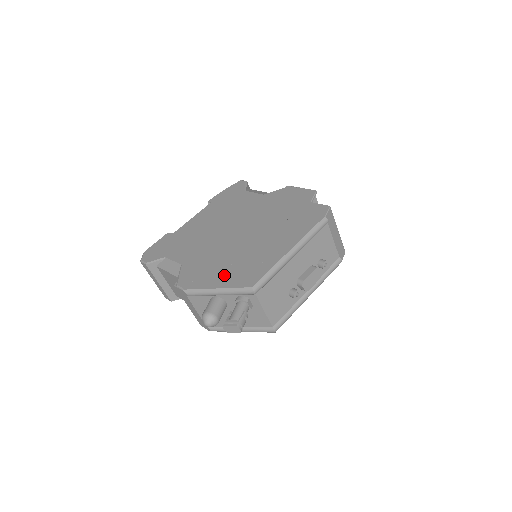
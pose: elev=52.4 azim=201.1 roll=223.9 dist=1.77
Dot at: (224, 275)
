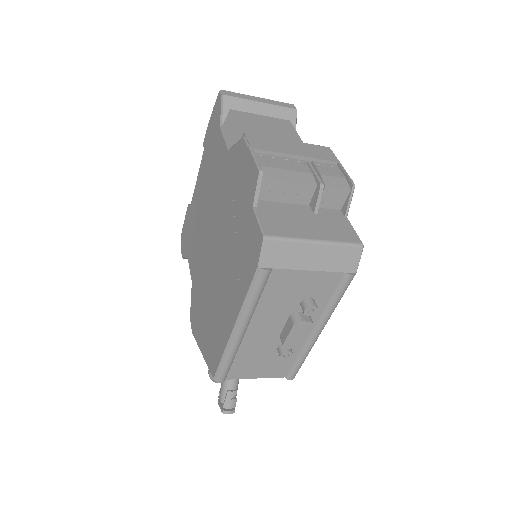
Dot at: (204, 333)
